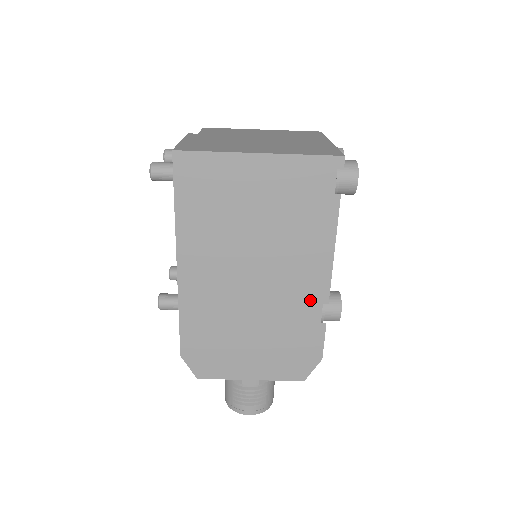
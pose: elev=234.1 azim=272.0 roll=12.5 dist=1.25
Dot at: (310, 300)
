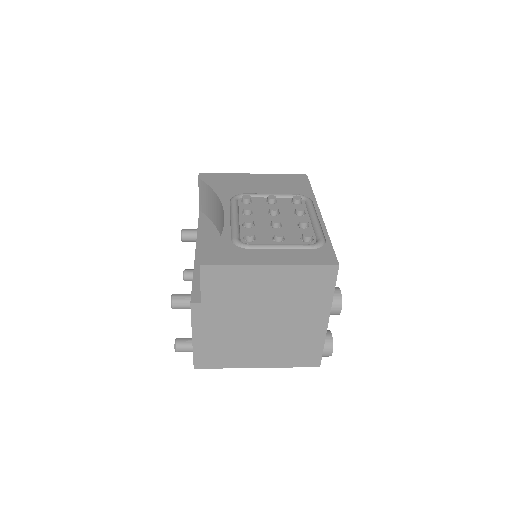
Dot at: occluded
